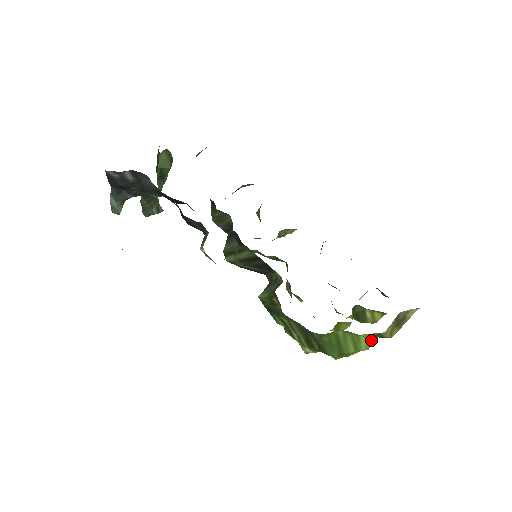
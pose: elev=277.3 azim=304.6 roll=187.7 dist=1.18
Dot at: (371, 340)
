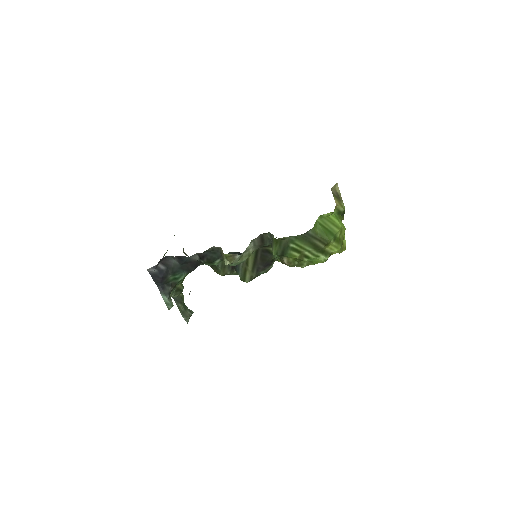
Dot at: (339, 220)
